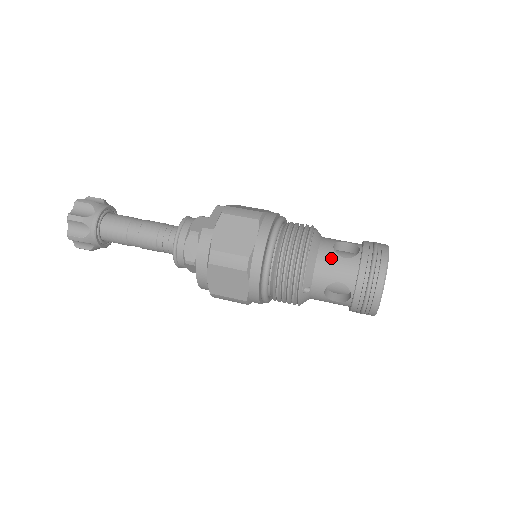
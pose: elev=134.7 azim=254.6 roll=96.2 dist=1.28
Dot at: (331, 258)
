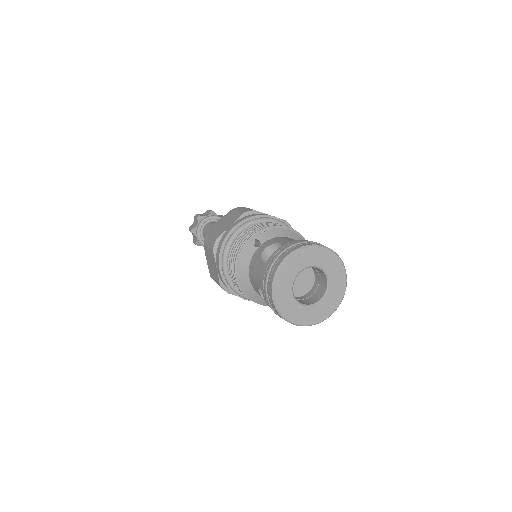
Dot at: occluded
